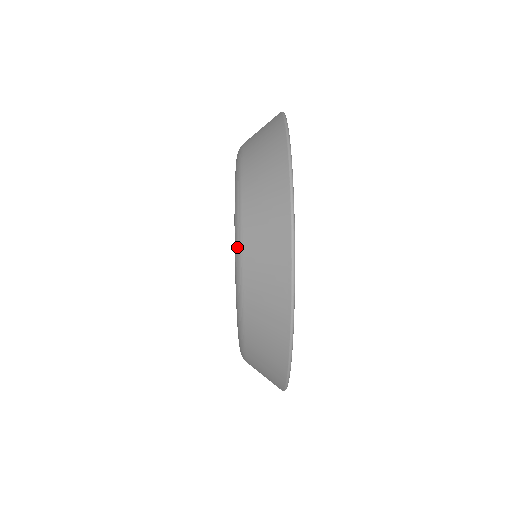
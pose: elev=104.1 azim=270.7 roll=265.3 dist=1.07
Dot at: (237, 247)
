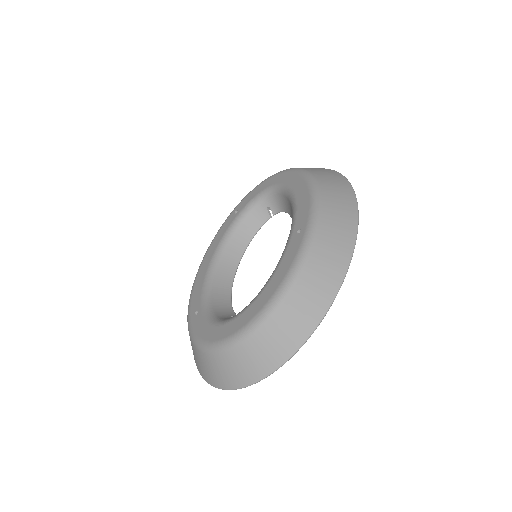
Dot at: (205, 348)
